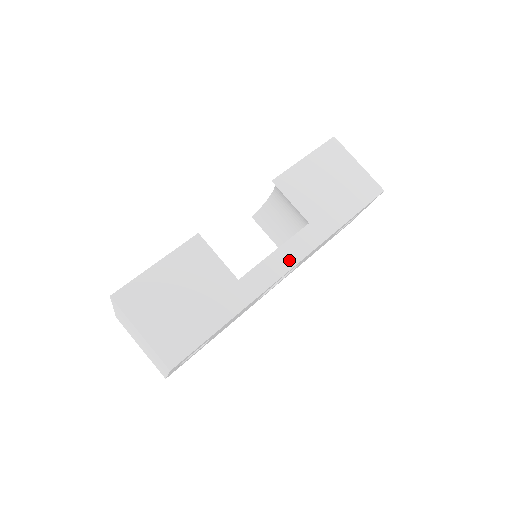
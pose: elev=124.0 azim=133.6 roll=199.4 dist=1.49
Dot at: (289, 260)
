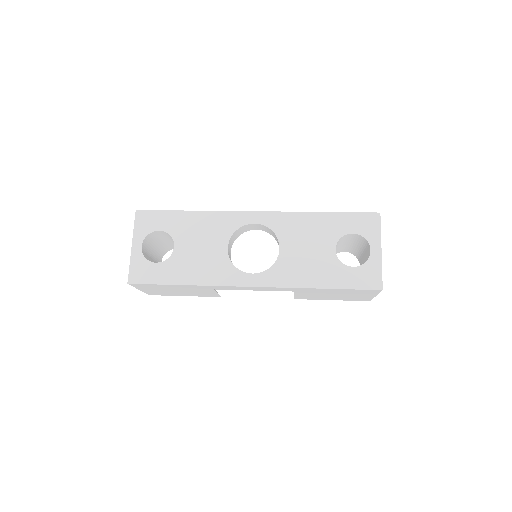
Dot at: occluded
